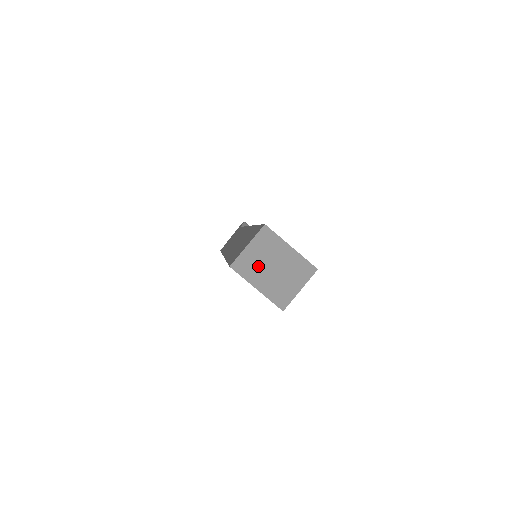
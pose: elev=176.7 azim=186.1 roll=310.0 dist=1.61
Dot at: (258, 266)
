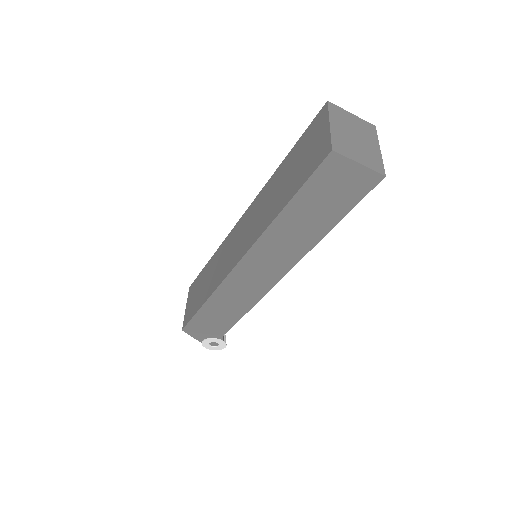
Dot at: (346, 124)
